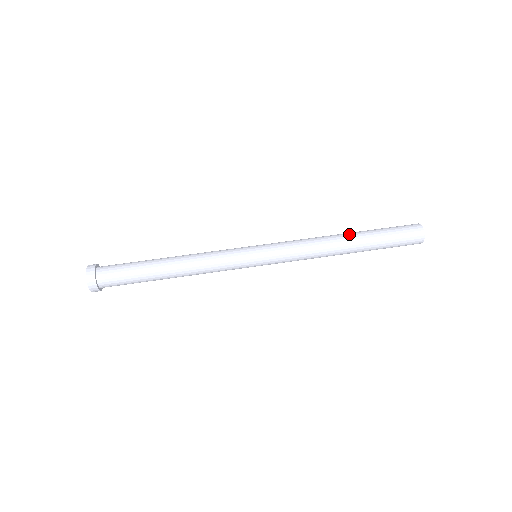
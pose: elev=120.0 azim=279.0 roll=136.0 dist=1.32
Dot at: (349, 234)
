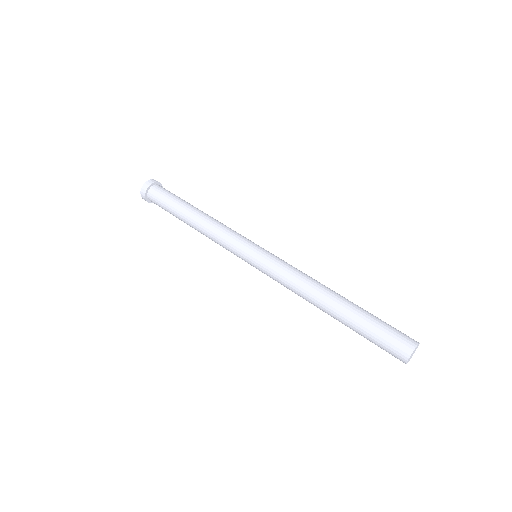
Dot at: (335, 302)
